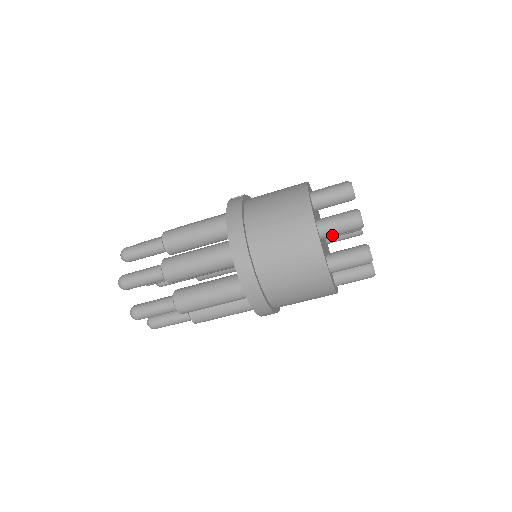
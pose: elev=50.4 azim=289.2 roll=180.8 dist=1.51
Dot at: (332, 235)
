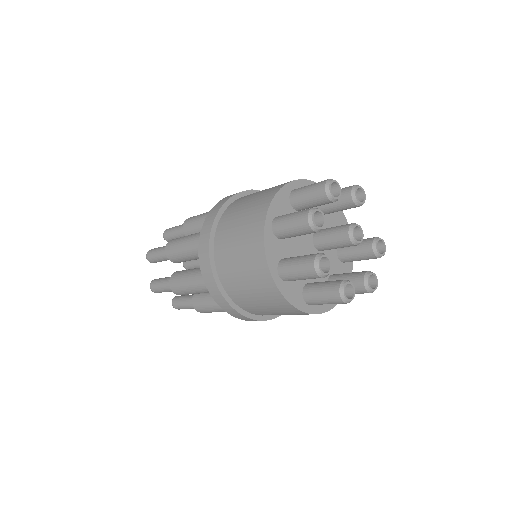
Dot at: (286, 235)
